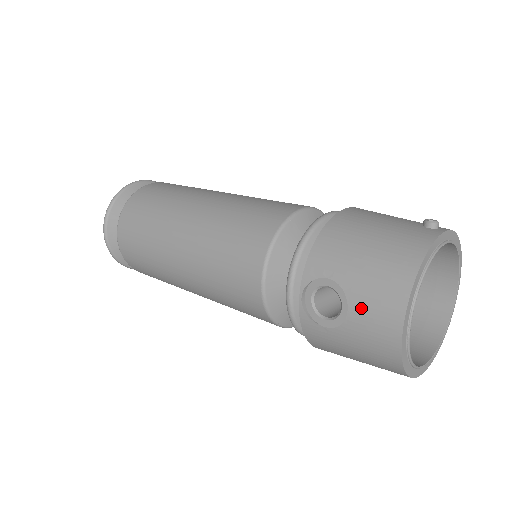
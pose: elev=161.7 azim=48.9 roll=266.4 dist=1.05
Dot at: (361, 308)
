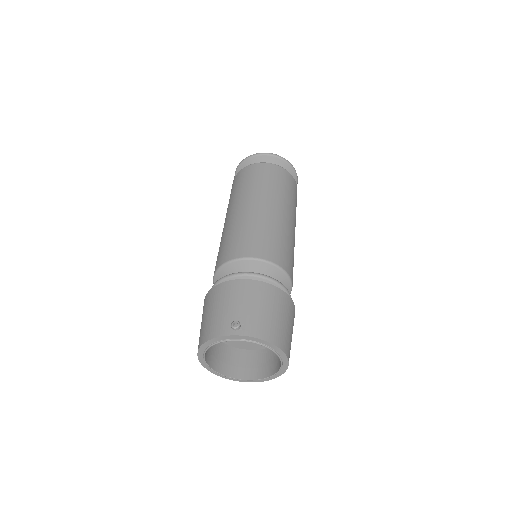
Dot at: occluded
